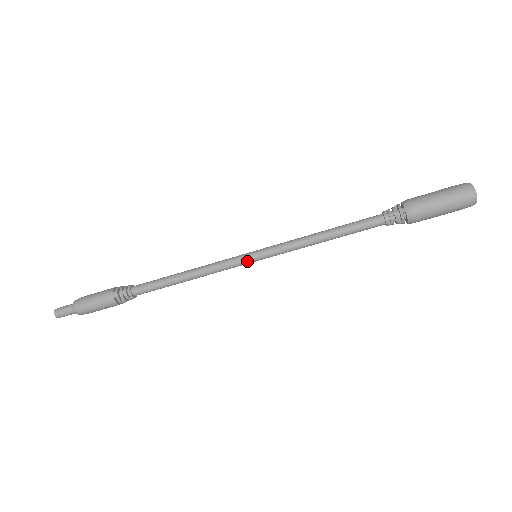
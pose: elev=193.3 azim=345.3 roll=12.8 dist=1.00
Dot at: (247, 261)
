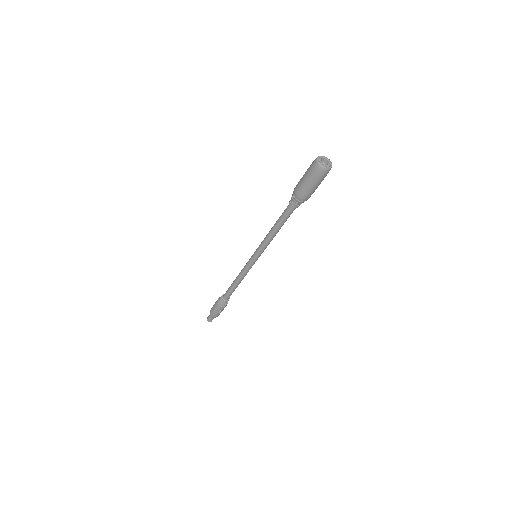
Dot at: (252, 261)
